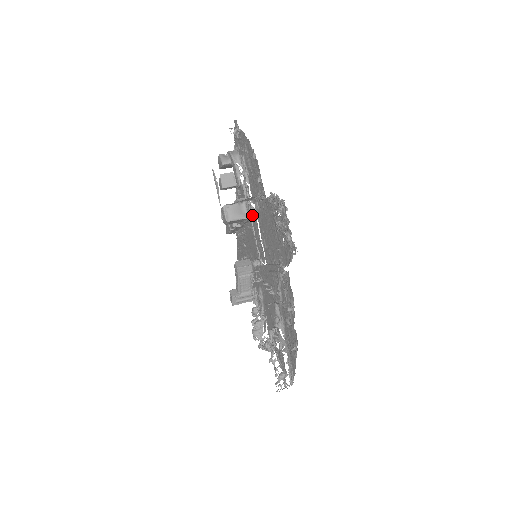
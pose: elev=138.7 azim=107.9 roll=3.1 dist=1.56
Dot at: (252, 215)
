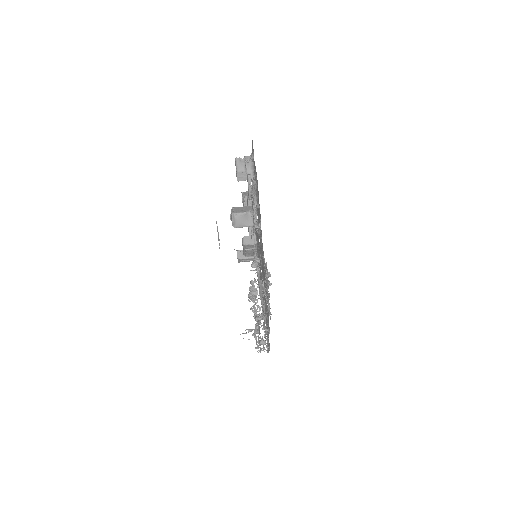
Dot at: (257, 225)
